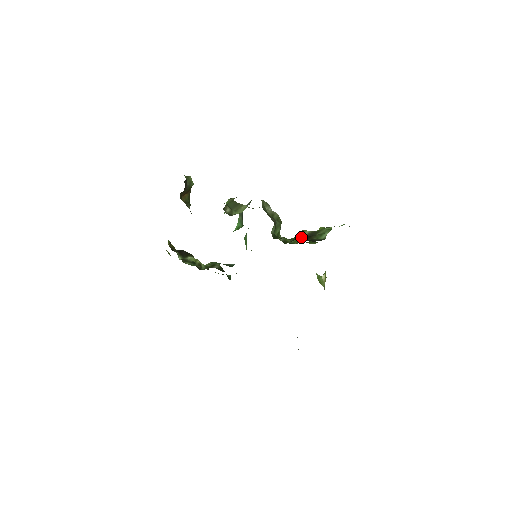
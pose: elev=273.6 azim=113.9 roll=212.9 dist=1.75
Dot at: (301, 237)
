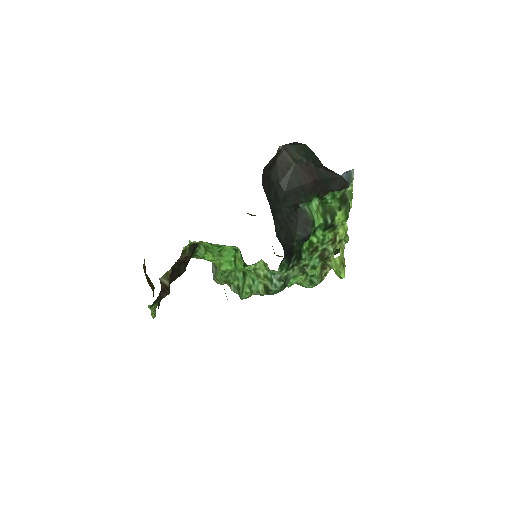
Dot at: occluded
